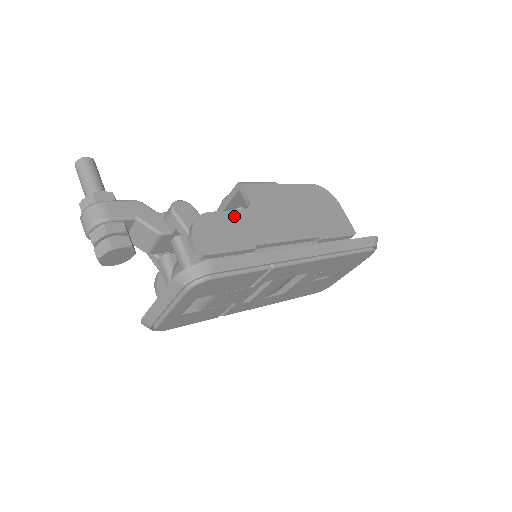
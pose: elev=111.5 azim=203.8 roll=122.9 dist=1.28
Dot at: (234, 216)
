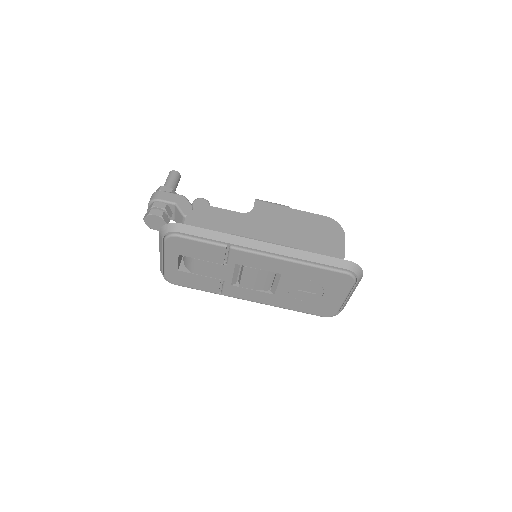
Dot at: (230, 214)
